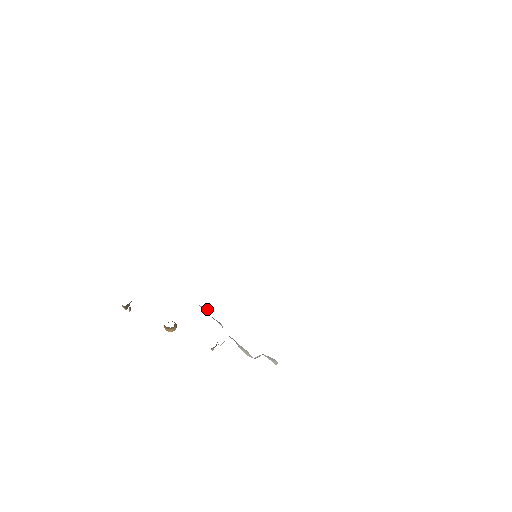
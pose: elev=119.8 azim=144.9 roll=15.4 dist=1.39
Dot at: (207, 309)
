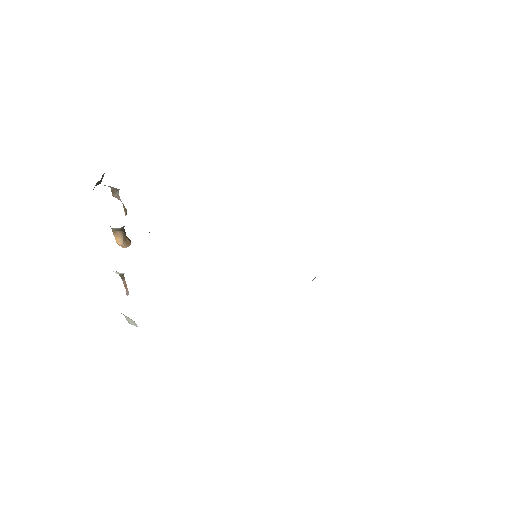
Dot at: occluded
